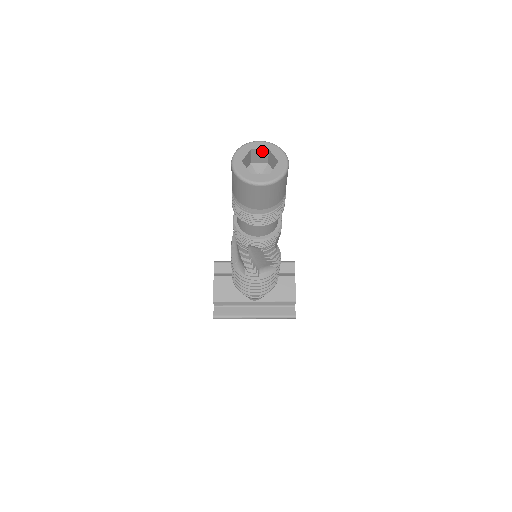
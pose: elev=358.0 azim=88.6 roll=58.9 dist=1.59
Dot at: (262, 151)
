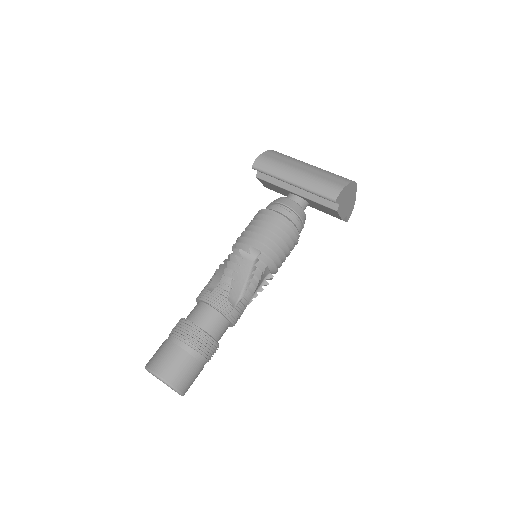
Dot at: occluded
